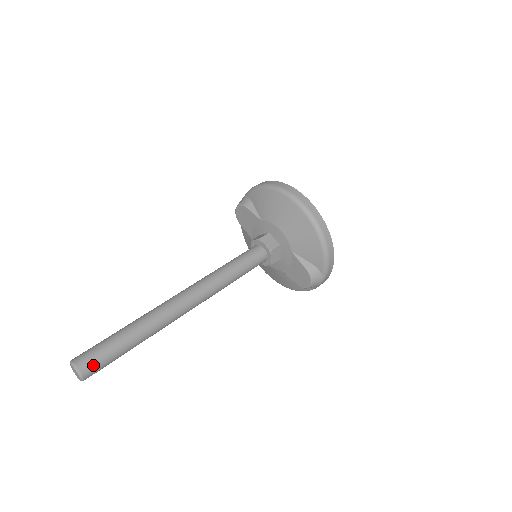
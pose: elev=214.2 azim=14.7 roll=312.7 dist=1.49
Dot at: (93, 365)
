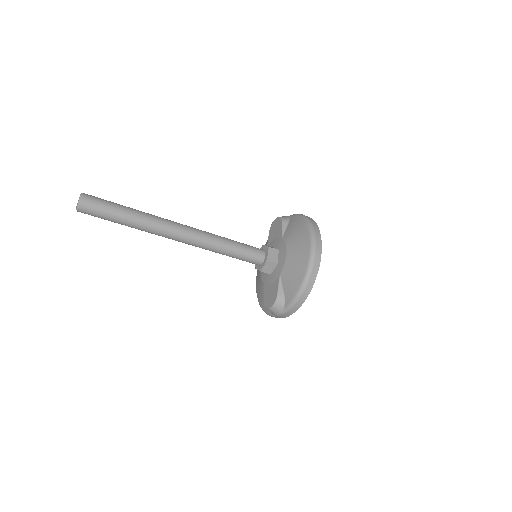
Dot at: (91, 207)
